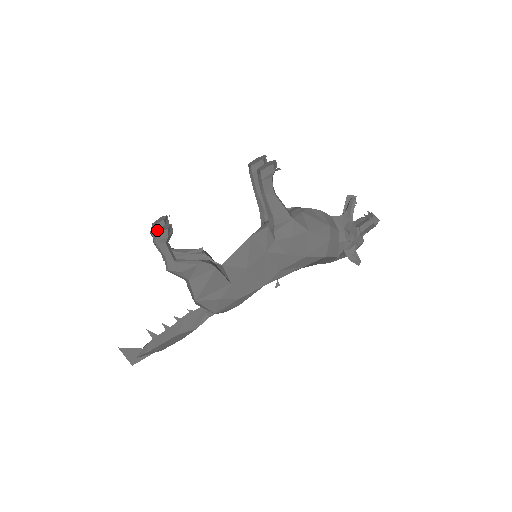
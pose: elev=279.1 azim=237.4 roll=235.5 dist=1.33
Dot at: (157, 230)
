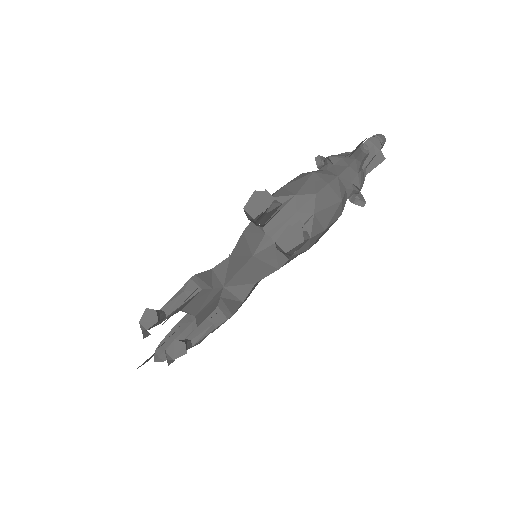
Dot at: (167, 350)
